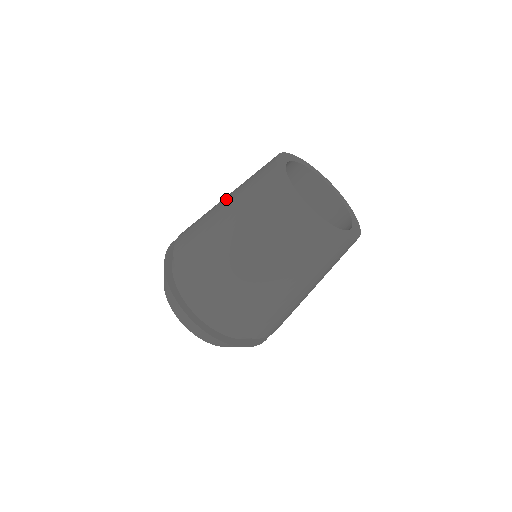
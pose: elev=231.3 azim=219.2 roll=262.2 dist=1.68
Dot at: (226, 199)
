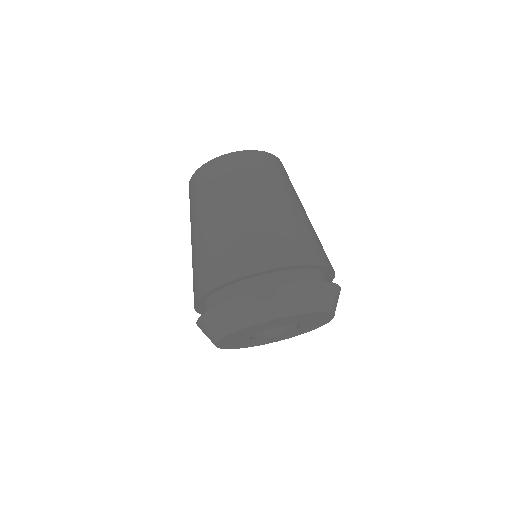
Dot at: occluded
